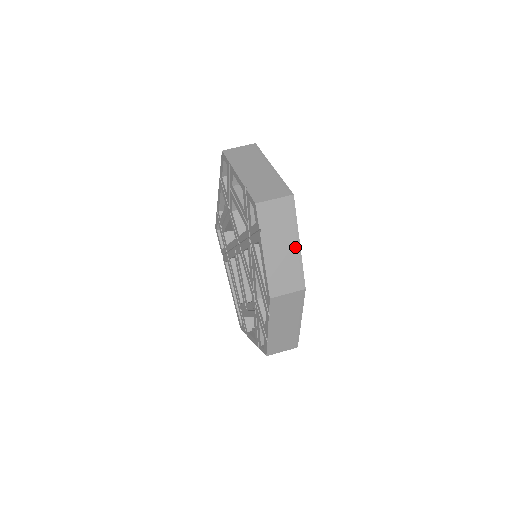
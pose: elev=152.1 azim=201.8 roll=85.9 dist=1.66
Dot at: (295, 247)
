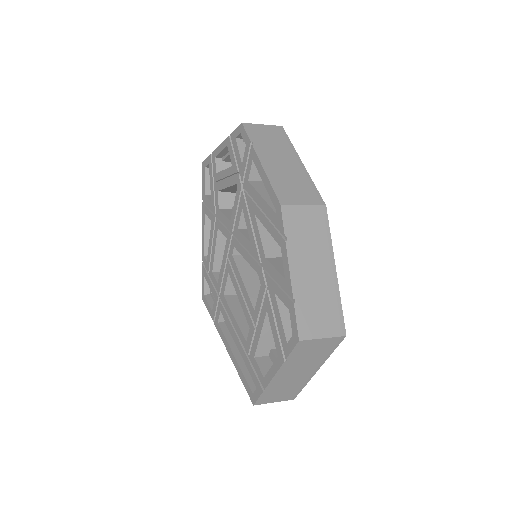
Dot at: (298, 165)
